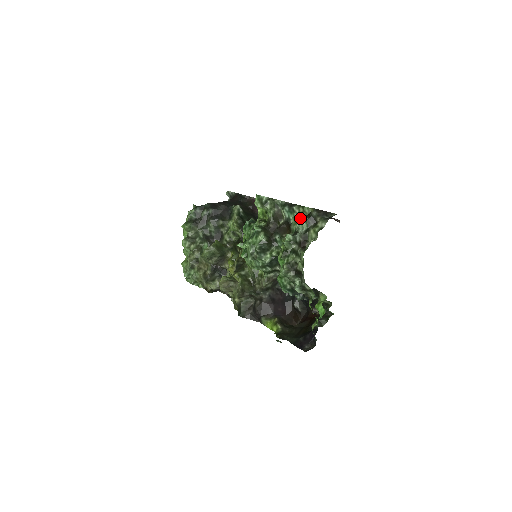
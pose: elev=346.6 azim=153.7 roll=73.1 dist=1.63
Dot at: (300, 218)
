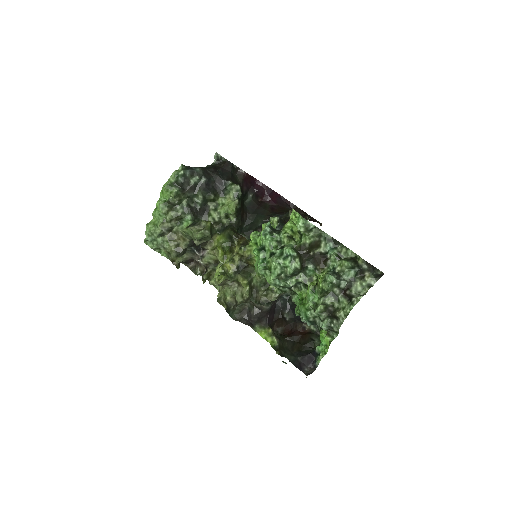
Dot at: (346, 263)
